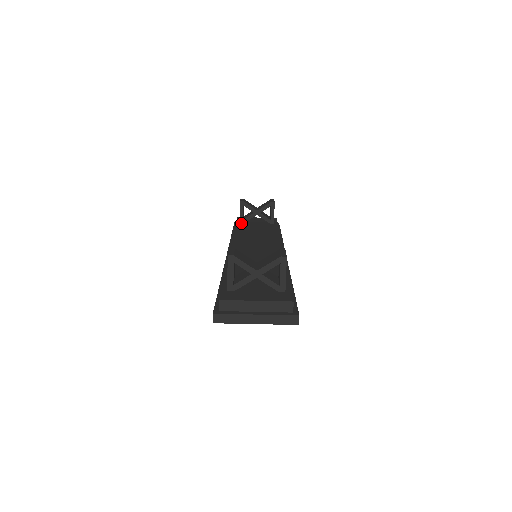
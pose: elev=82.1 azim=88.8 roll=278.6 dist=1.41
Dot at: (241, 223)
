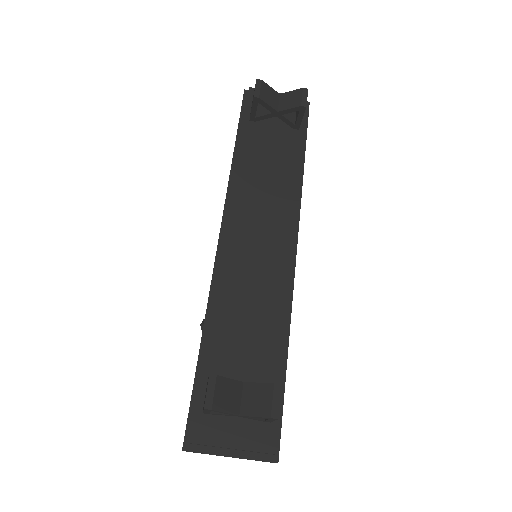
Dot at: (251, 122)
